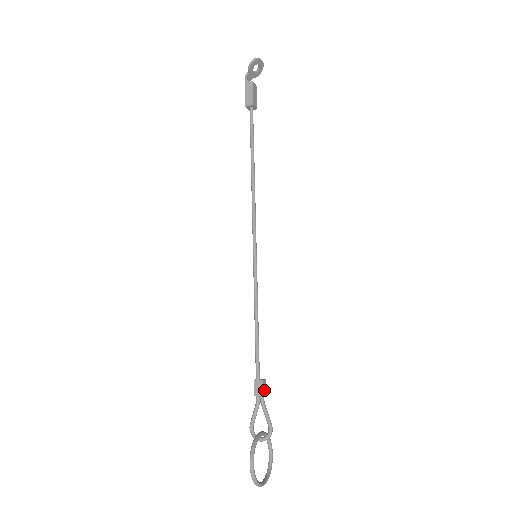
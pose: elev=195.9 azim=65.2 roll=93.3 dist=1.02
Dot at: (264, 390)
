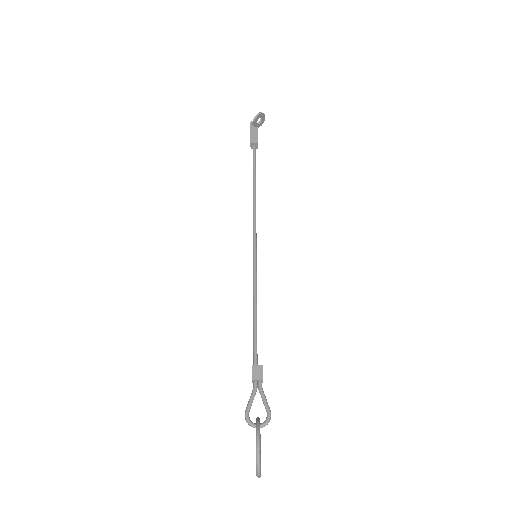
Dot at: occluded
